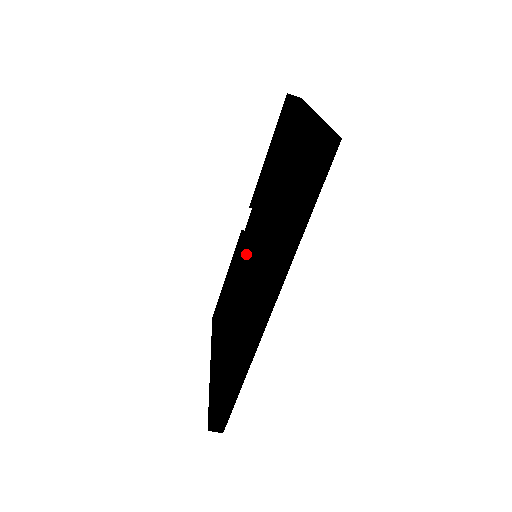
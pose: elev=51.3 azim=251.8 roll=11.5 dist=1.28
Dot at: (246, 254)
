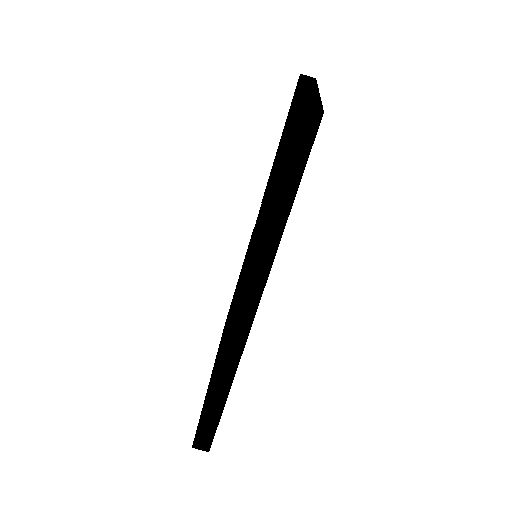
Dot at: (247, 254)
